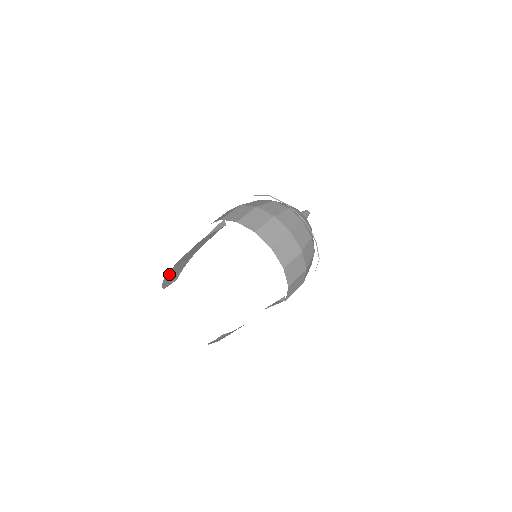
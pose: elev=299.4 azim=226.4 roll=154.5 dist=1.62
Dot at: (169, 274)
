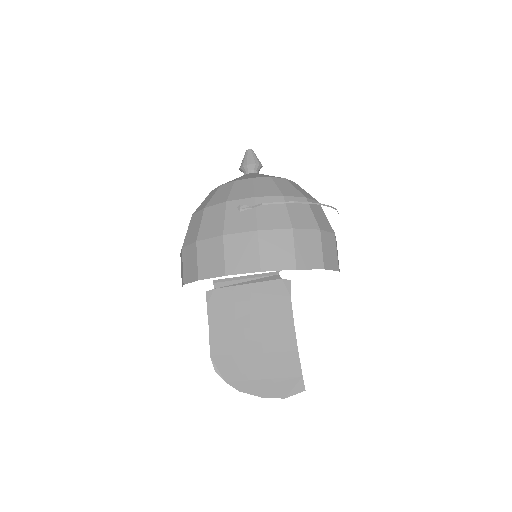
Dot at: (230, 370)
